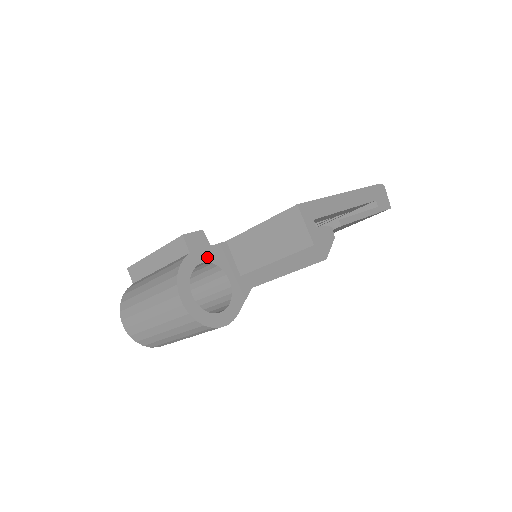
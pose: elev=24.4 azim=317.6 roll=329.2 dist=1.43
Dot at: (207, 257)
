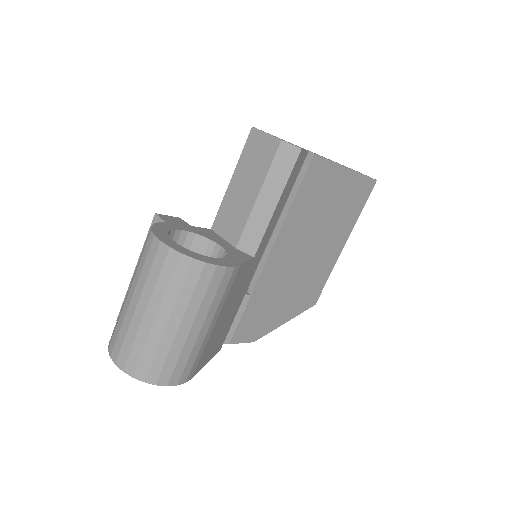
Dot at: (188, 229)
